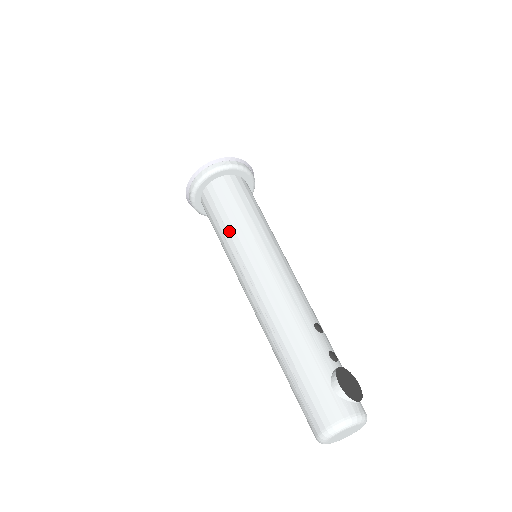
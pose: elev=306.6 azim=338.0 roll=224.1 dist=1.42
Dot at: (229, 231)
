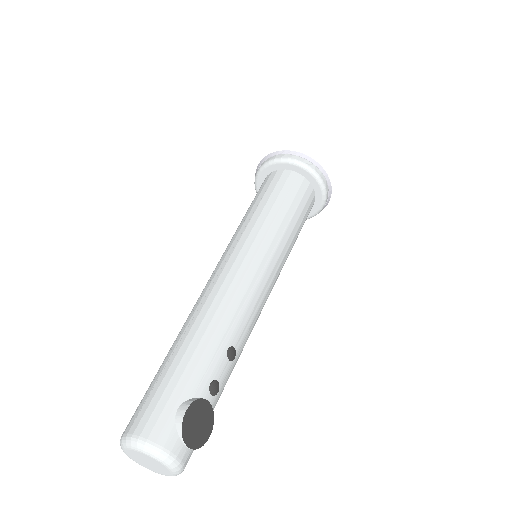
Dot at: (254, 214)
